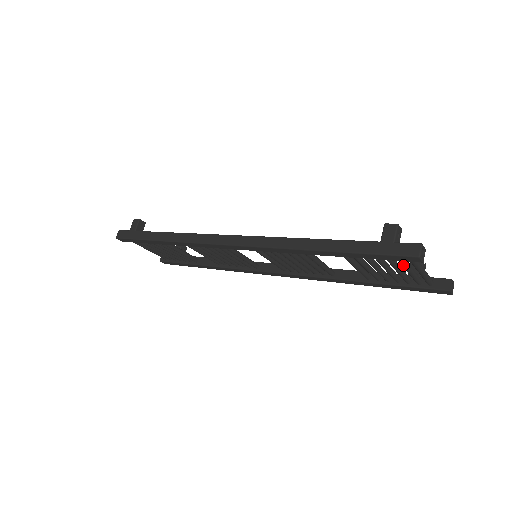
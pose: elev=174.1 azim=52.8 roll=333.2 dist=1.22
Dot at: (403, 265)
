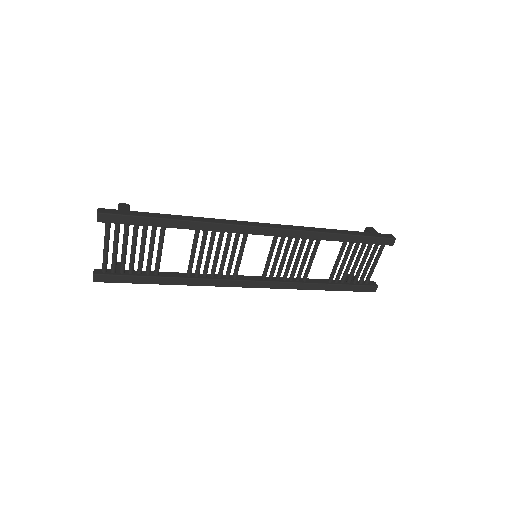
Dot at: occluded
